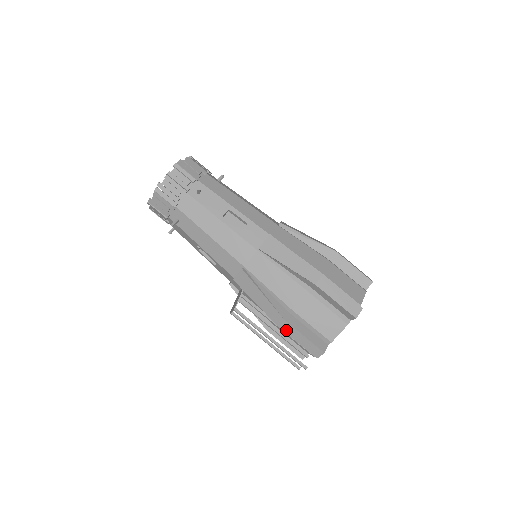
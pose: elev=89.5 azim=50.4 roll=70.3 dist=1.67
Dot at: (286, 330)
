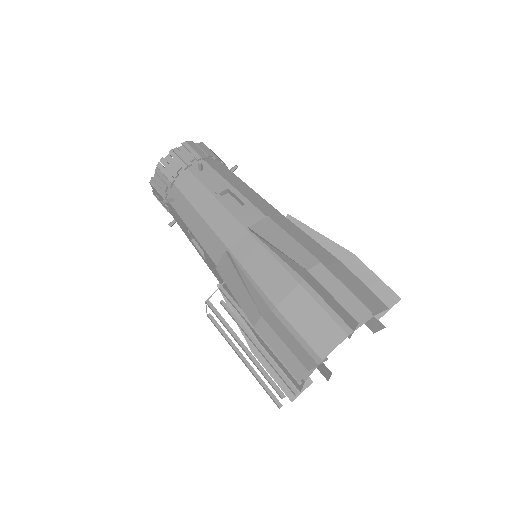
Dot at: (263, 333)
